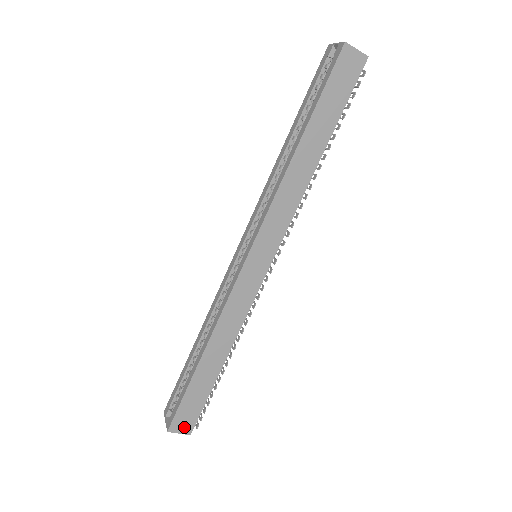
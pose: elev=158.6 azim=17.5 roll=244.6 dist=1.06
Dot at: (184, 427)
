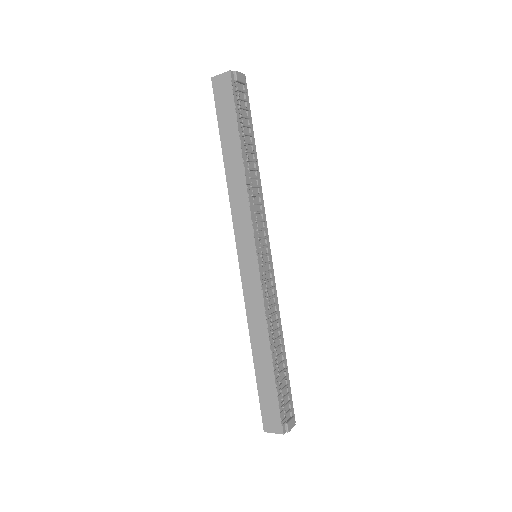
Dot at: (274, 426)
